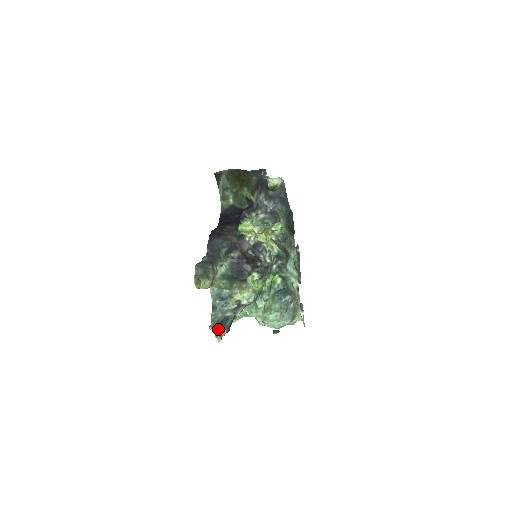
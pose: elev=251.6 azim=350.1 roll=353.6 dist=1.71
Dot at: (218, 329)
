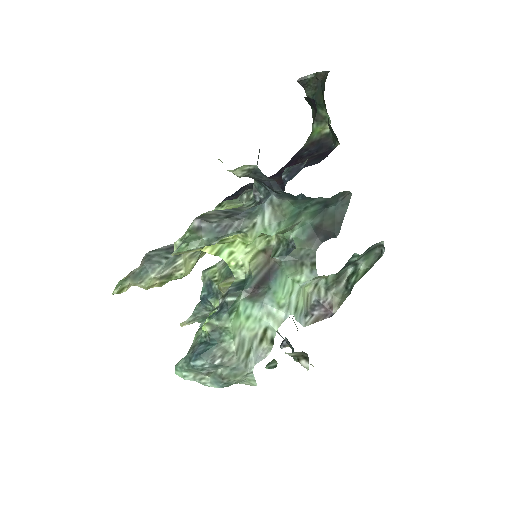
Dot at: occluded
